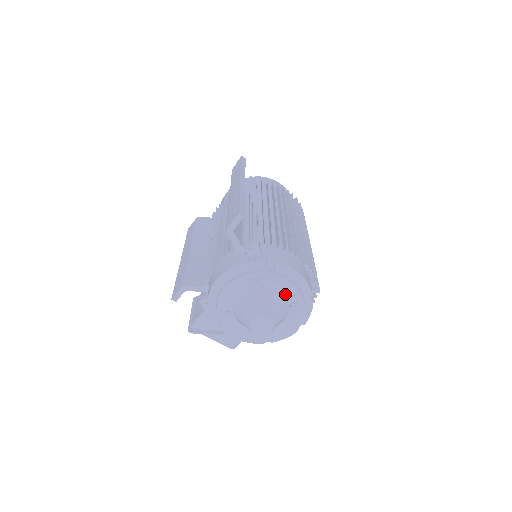
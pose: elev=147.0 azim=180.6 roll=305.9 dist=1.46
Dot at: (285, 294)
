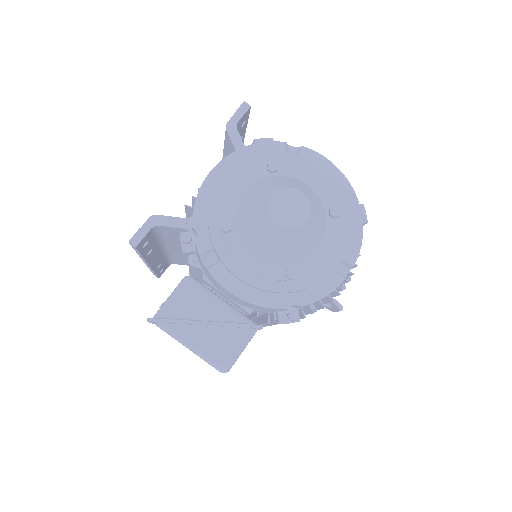
Dot at: (319, 193)
